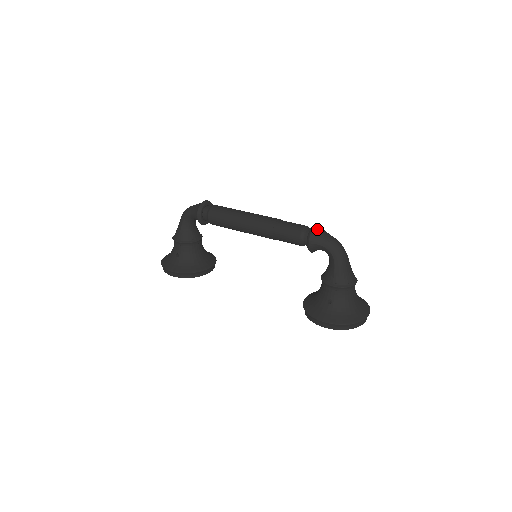
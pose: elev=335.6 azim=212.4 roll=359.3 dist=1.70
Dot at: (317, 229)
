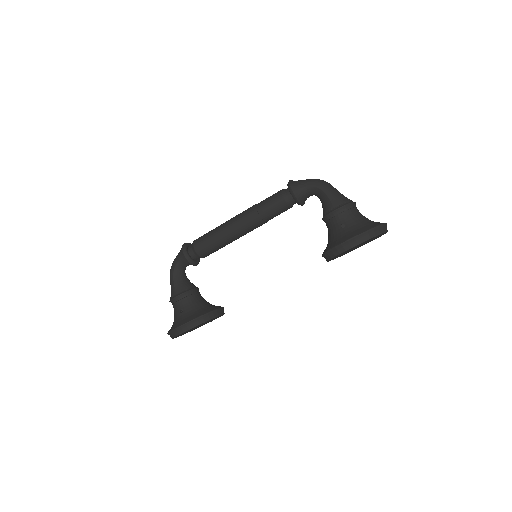
Dot at: (293, 181)
